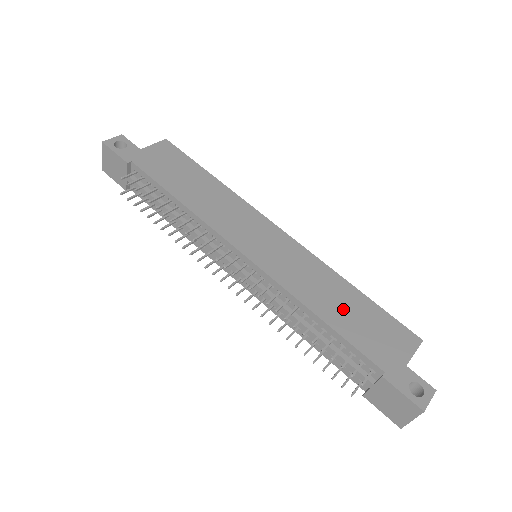
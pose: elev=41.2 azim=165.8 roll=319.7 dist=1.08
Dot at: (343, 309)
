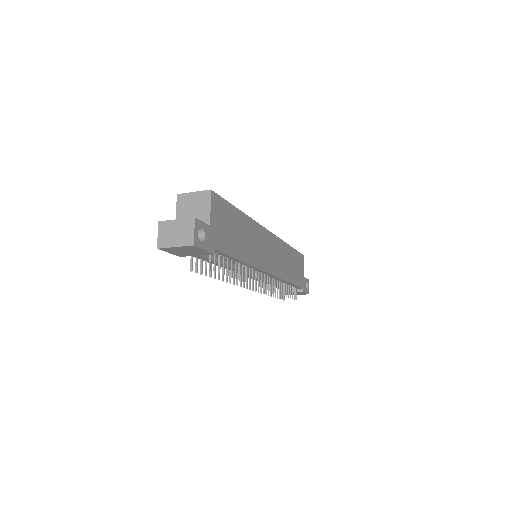
Dot at: (292, 267)
